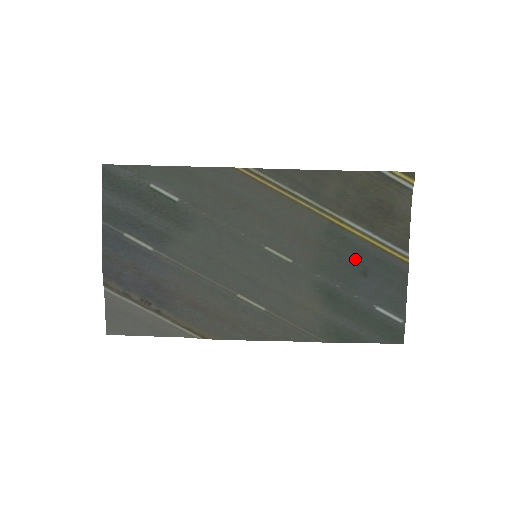
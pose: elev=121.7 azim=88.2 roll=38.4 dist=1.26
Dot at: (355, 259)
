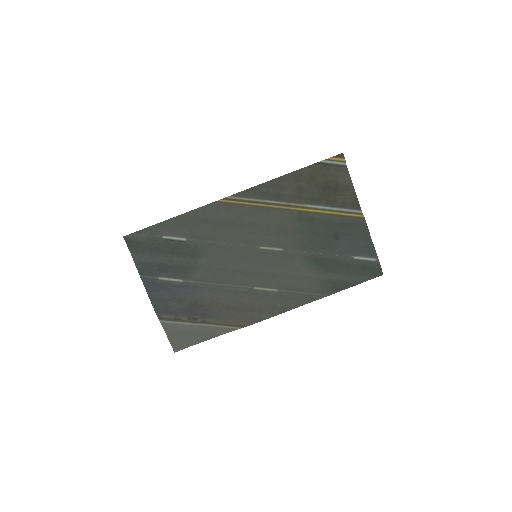
Dot at: (326, 230)
